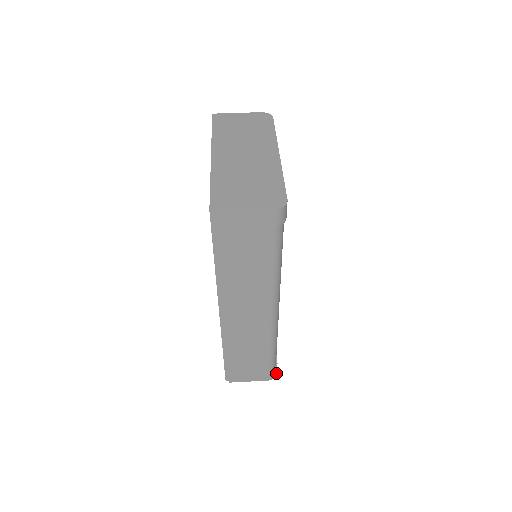
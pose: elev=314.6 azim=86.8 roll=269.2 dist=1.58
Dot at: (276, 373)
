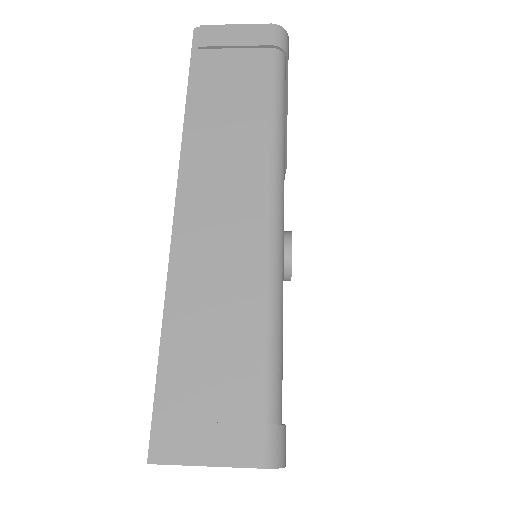
Dot at: (282, 458)
